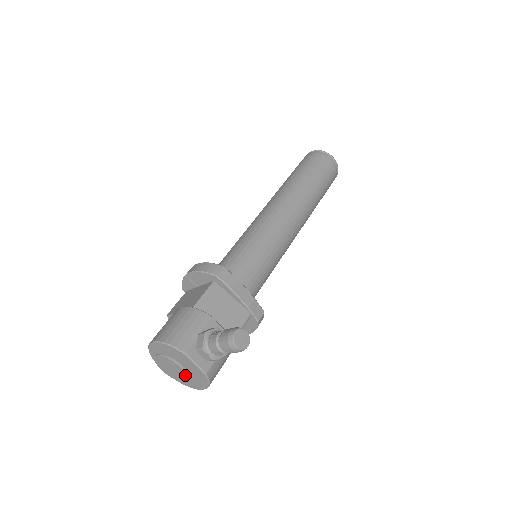
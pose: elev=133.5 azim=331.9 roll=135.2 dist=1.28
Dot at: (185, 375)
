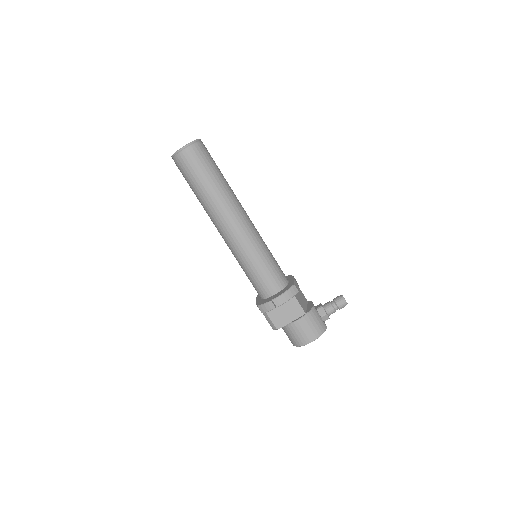
Dot at: occluded
